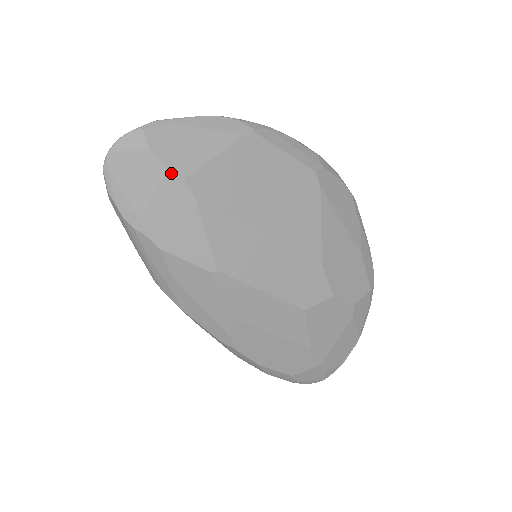
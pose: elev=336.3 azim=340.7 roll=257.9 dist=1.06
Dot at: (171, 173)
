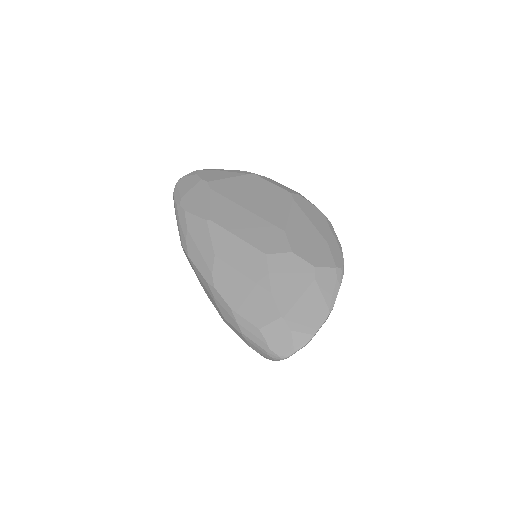
Dot at: (202, 180)
